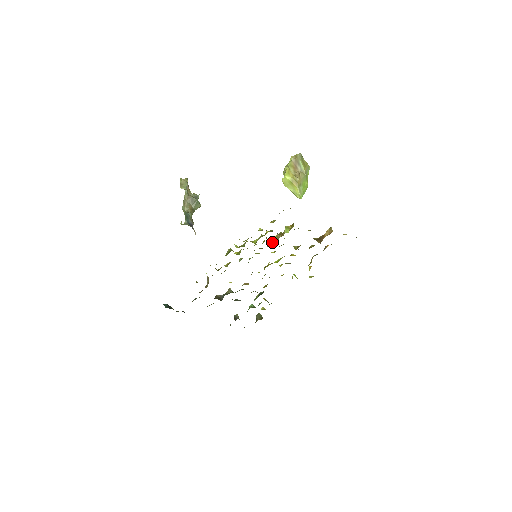
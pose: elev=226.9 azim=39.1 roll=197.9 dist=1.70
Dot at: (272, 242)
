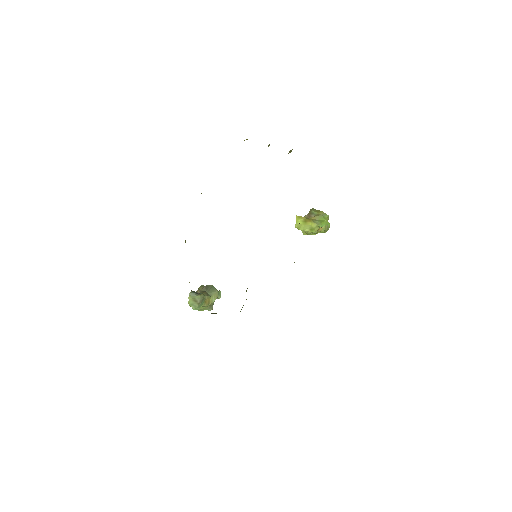
Dot at: occluded
